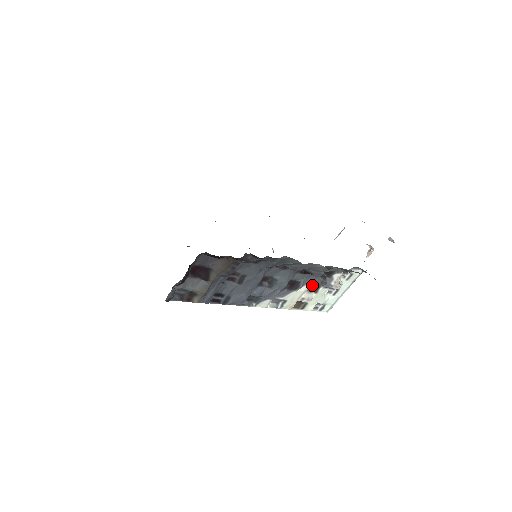
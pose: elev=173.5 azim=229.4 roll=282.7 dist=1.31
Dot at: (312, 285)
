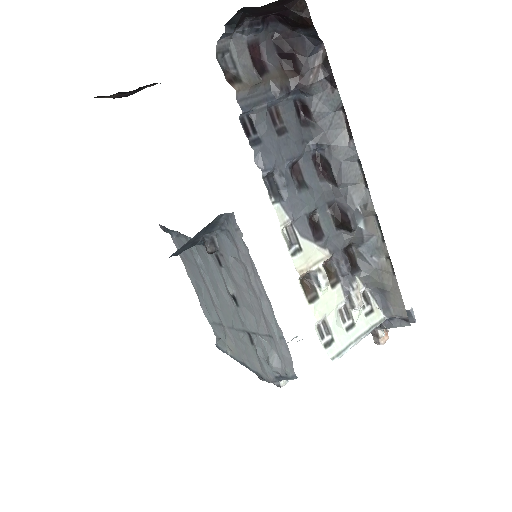
Dot at: (330, 269)
